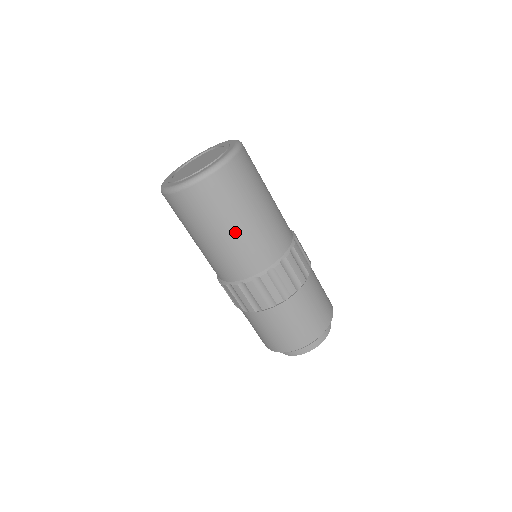
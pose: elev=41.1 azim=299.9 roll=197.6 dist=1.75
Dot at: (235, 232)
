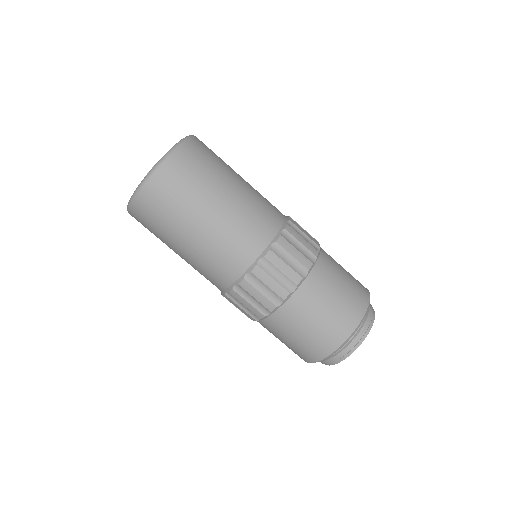
Dot at: (217, 213)
